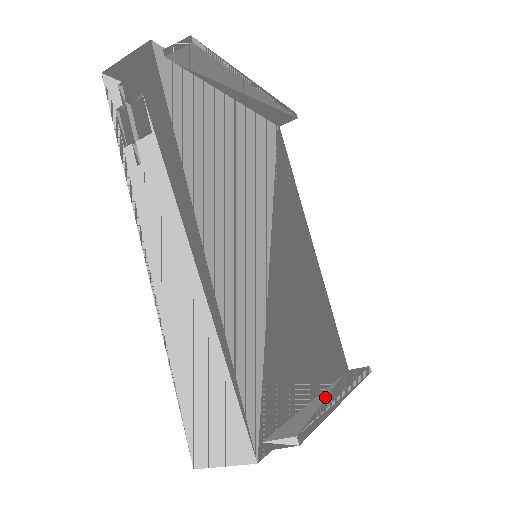
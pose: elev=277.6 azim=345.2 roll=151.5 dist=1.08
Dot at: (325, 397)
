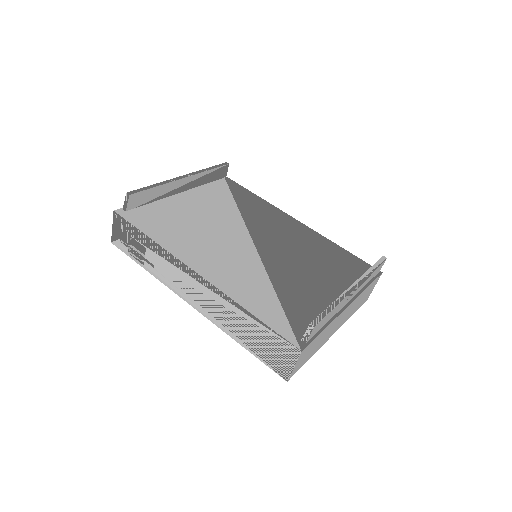
Dot at: occluded
